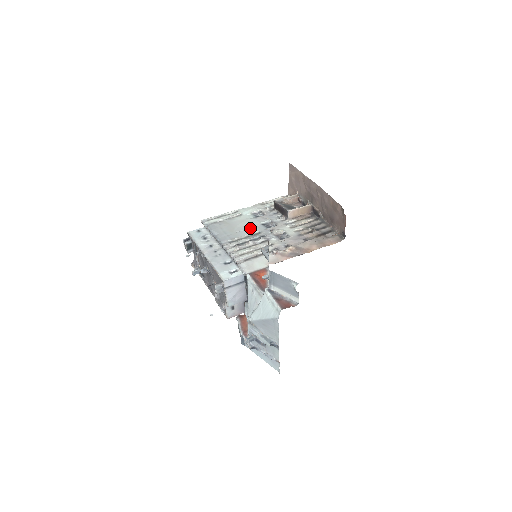
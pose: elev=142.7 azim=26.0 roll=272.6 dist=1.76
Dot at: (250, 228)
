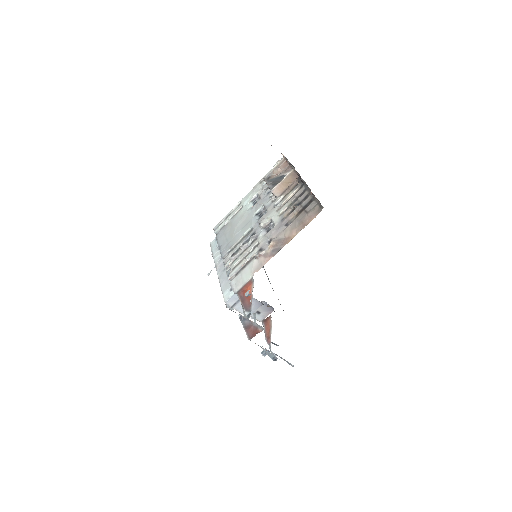
Dot at: (245, 225)
